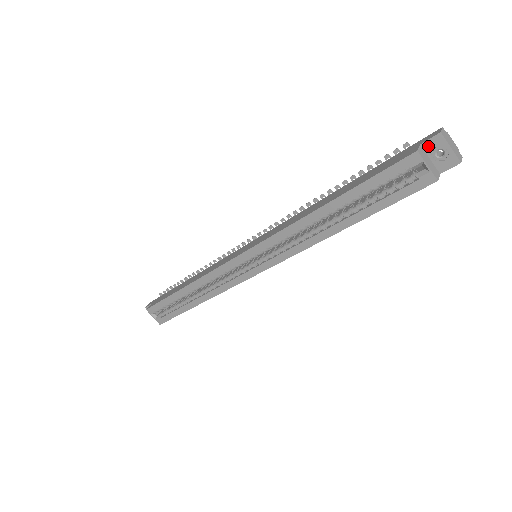
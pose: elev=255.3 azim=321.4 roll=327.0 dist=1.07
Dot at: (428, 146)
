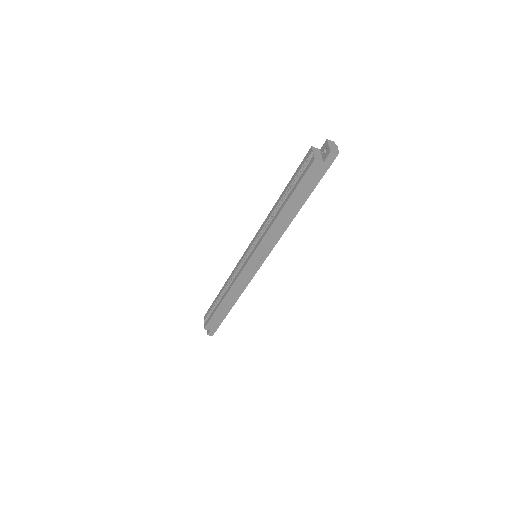
Dot at: (322, 149)
